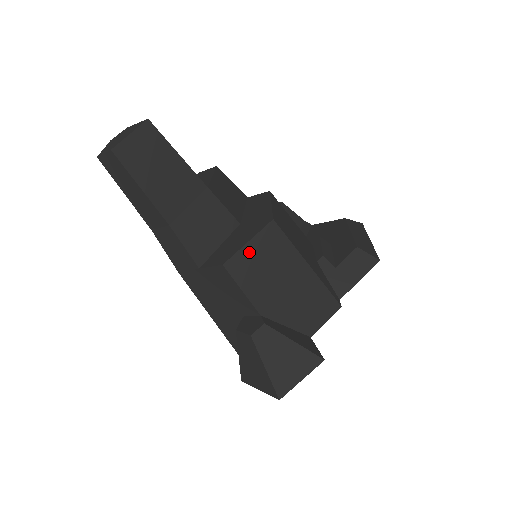
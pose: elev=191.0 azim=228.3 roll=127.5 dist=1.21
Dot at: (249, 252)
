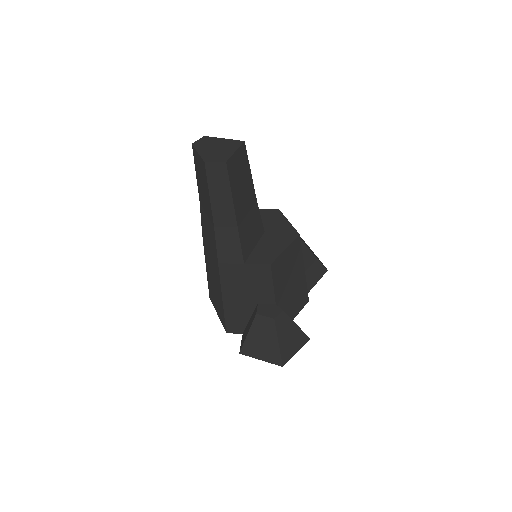
Dot at: (284, 257)
